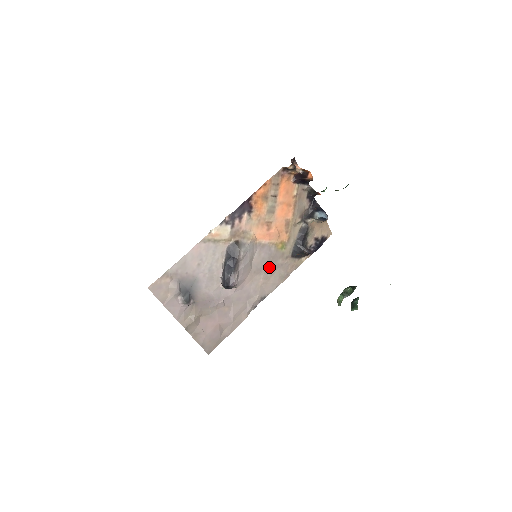
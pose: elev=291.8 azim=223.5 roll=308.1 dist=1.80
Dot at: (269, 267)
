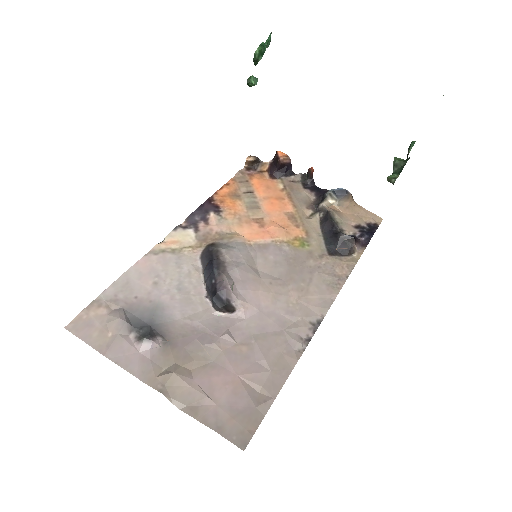
Dot at: (295, 273)
